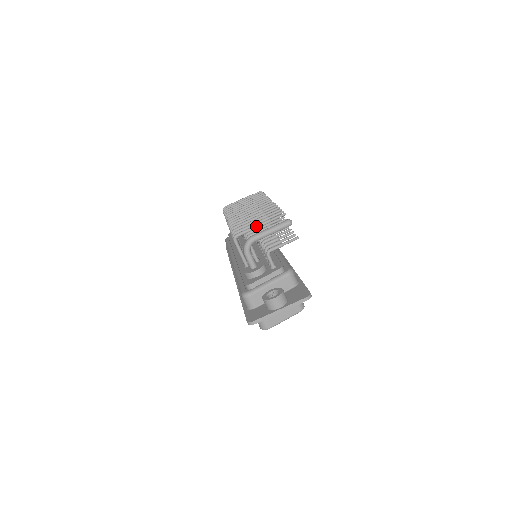
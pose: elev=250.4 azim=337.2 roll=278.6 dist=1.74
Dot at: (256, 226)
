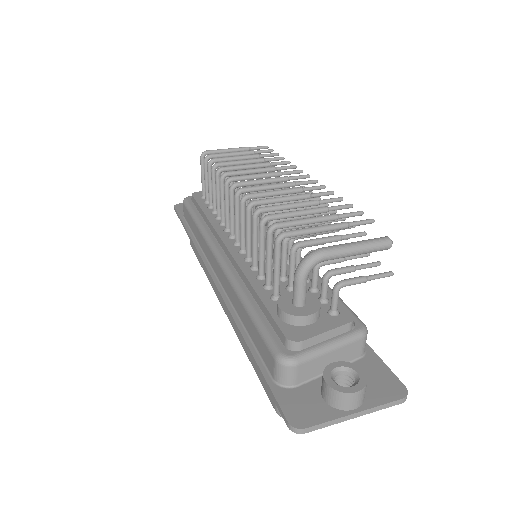
Dot at: (323, 228)
